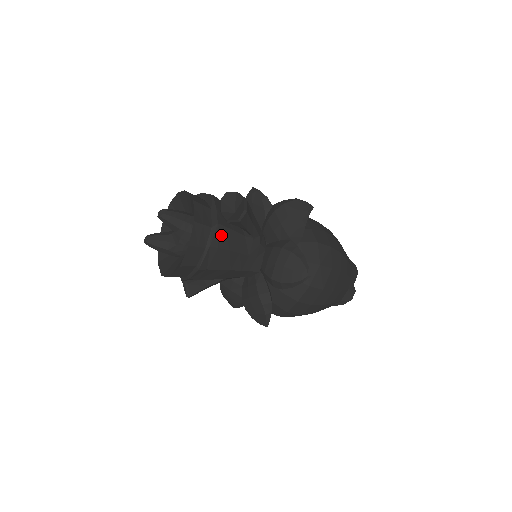
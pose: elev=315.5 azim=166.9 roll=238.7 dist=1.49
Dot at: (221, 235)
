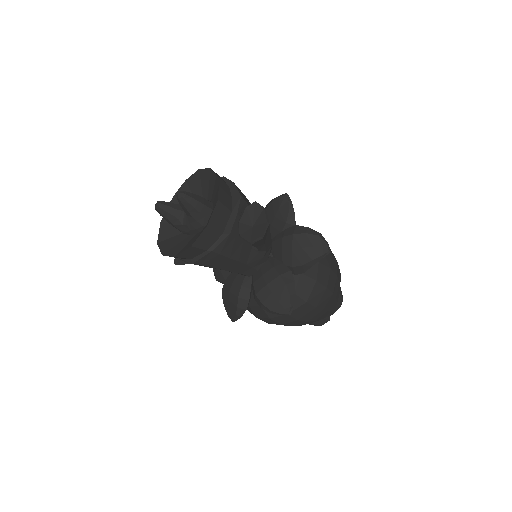
Dot at: (228, 244)
